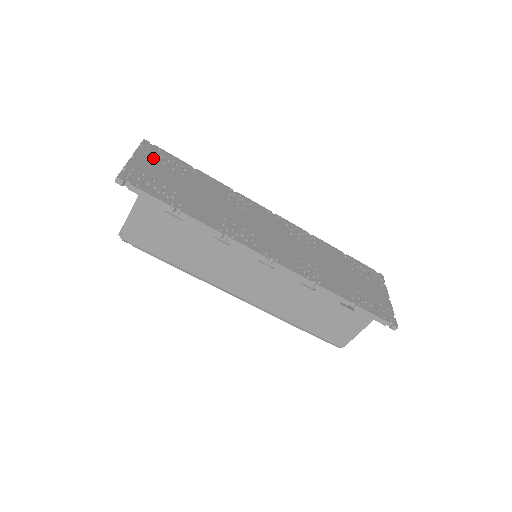
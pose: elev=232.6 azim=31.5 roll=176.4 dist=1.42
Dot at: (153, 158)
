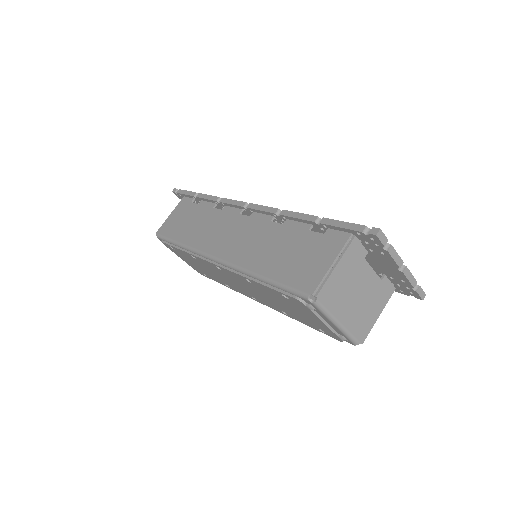
Dot at: occluded
